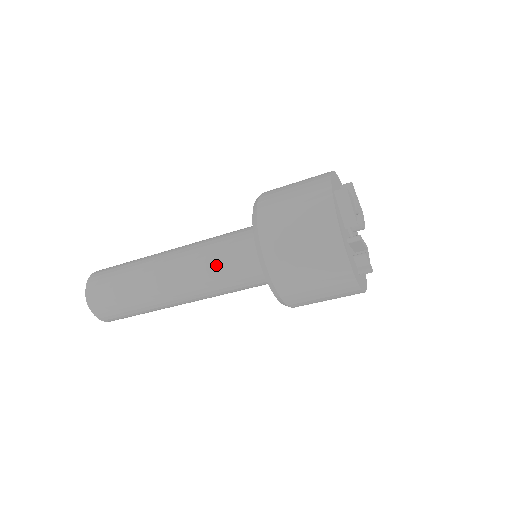
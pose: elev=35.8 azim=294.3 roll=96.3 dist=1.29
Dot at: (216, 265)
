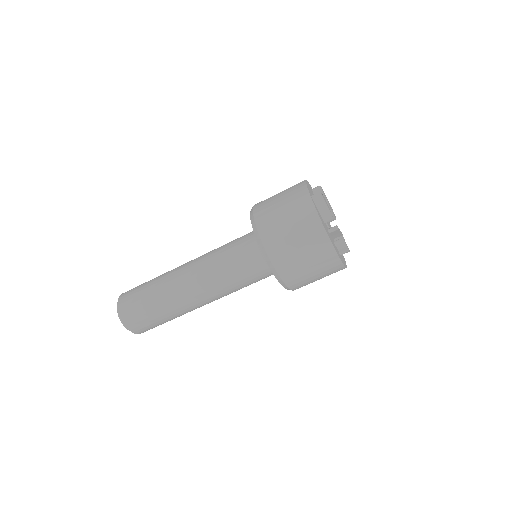
Dot at: (228, 269)
